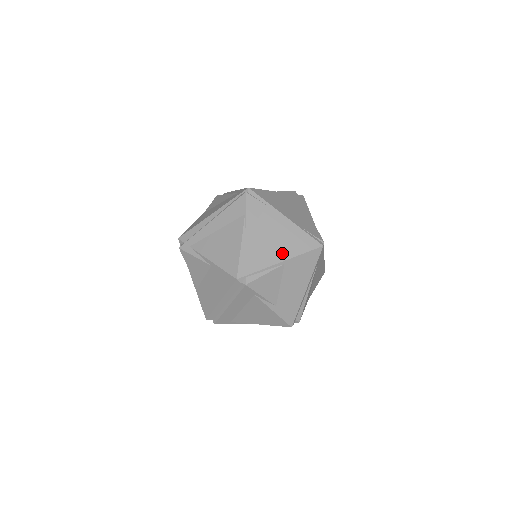
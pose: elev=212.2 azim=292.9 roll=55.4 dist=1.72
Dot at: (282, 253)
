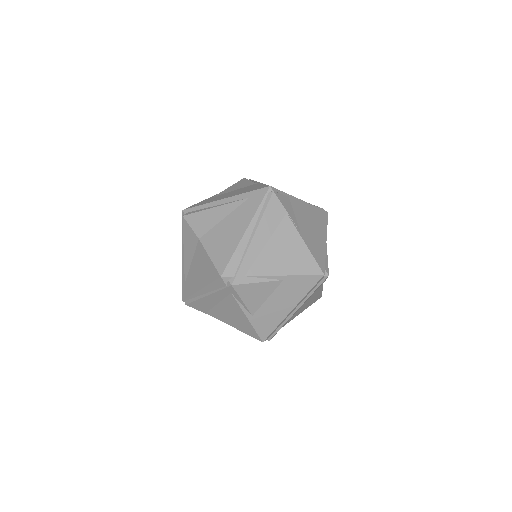
Dot at: (322, 233)
